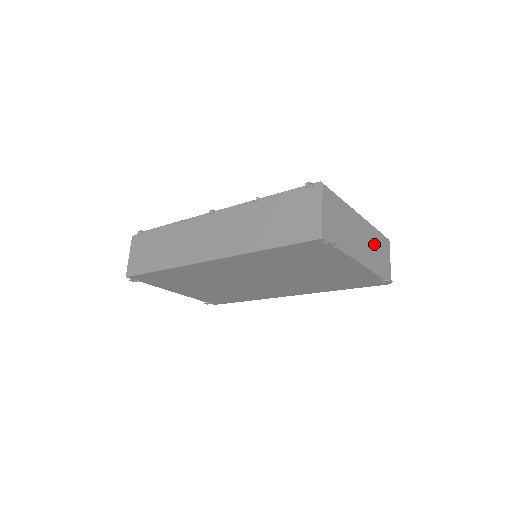
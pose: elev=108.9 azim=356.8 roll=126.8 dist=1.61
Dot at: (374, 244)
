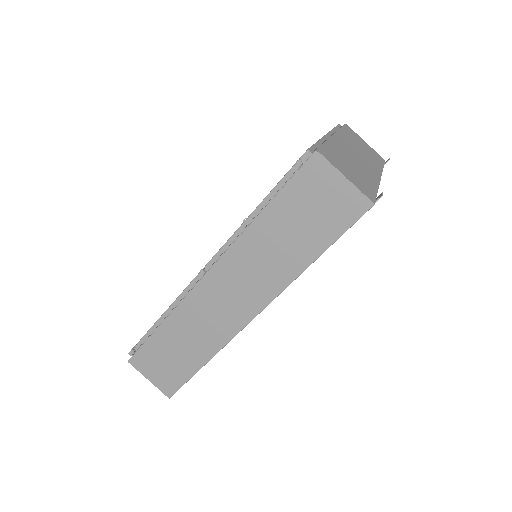
Dot at: (356, 145)
